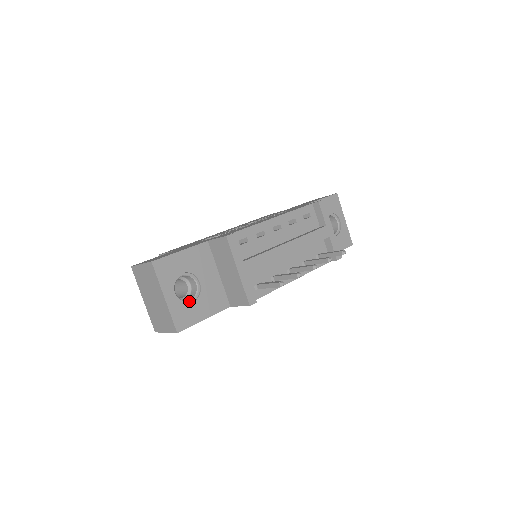
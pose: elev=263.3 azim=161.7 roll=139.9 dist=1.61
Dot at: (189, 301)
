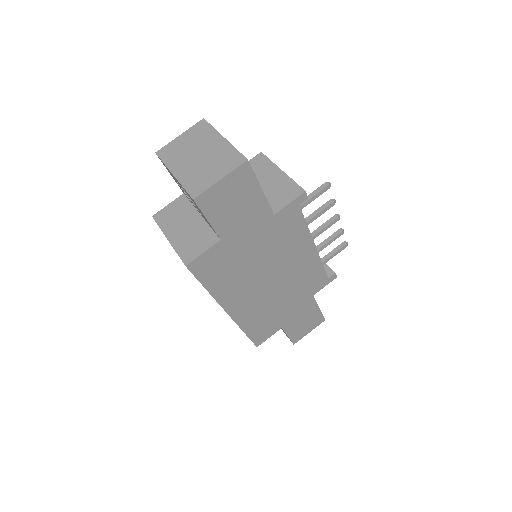
Dot at: occluded
